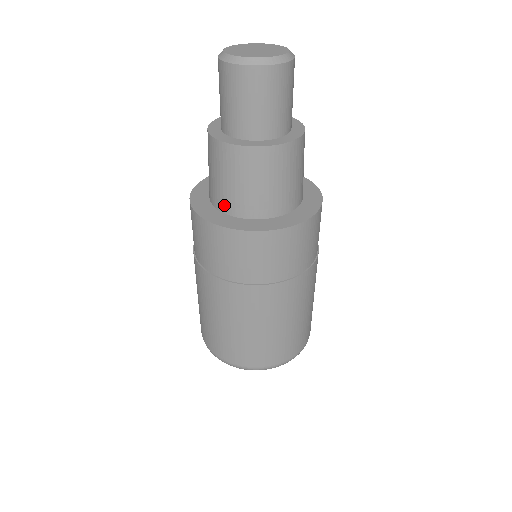
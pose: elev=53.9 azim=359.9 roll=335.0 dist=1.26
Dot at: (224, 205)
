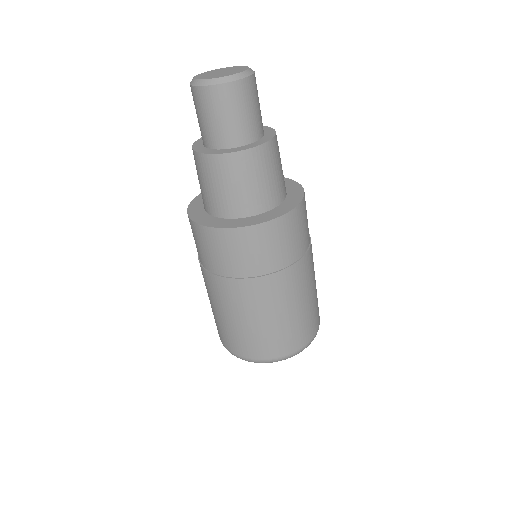
Dot at: (222, 211)
